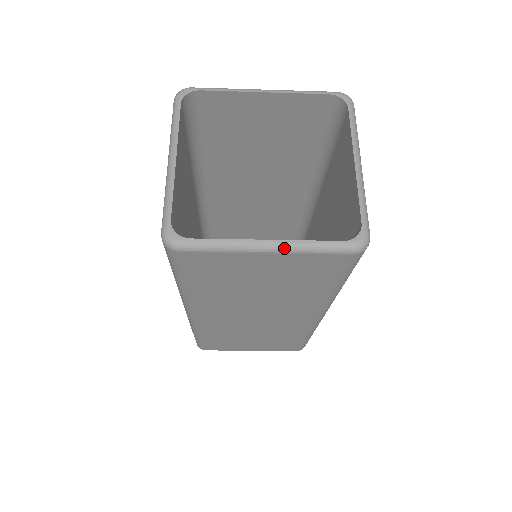
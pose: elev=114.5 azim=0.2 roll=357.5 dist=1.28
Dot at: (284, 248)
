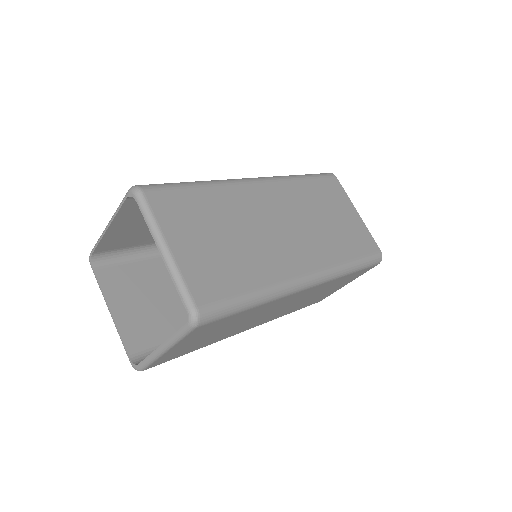
Dot at: (168, 347)
